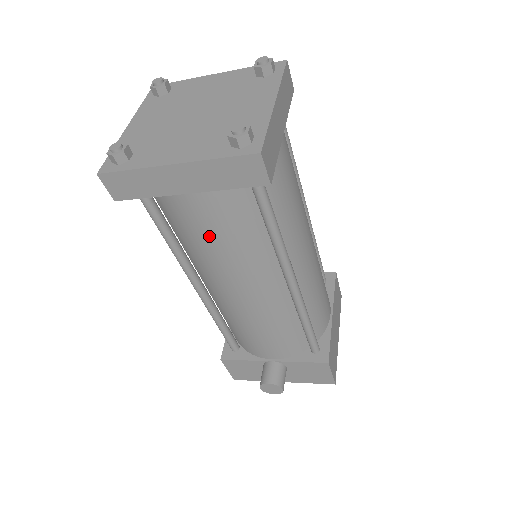
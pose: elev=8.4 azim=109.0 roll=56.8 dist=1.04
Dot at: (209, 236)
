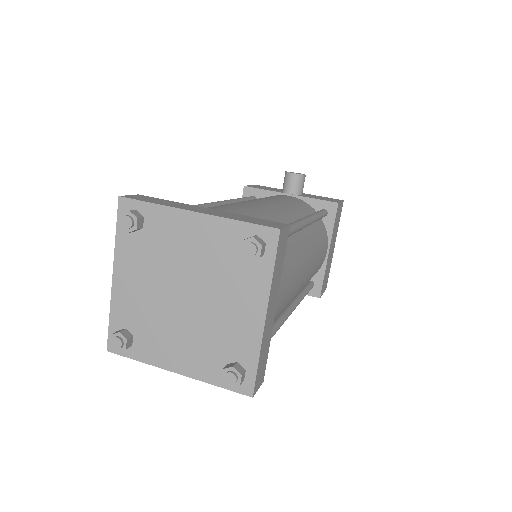
Dot at: occluded
